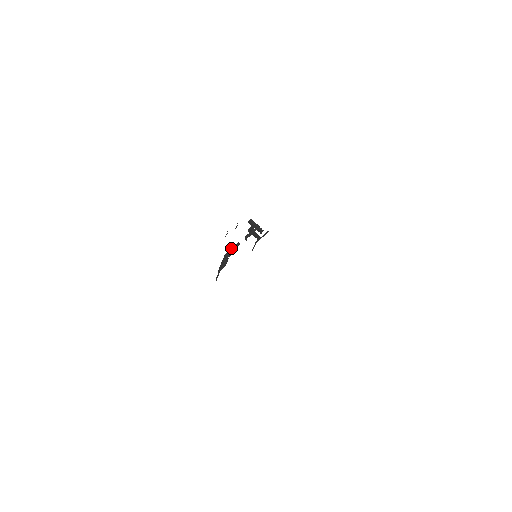
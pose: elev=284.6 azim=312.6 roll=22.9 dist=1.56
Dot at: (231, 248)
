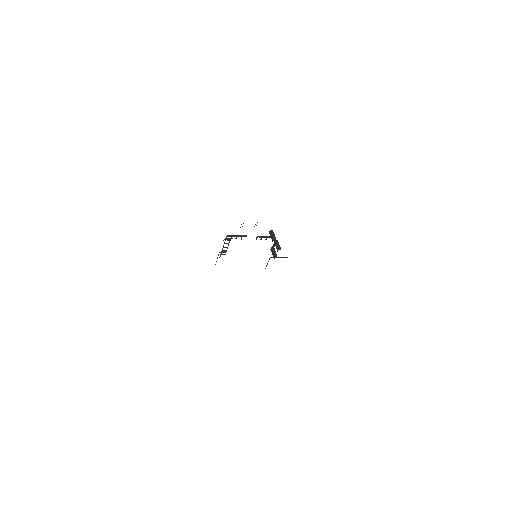
Dot at: (237, 235)
